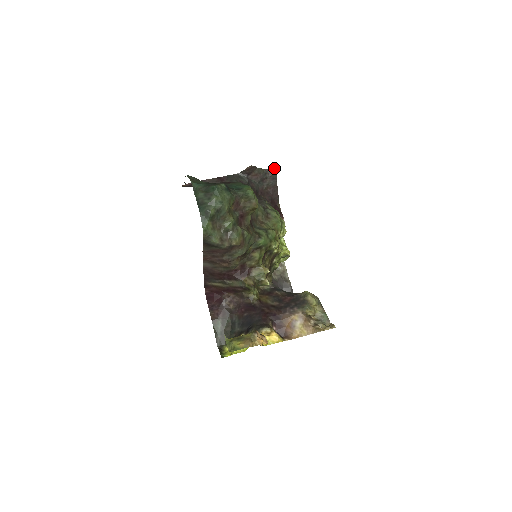
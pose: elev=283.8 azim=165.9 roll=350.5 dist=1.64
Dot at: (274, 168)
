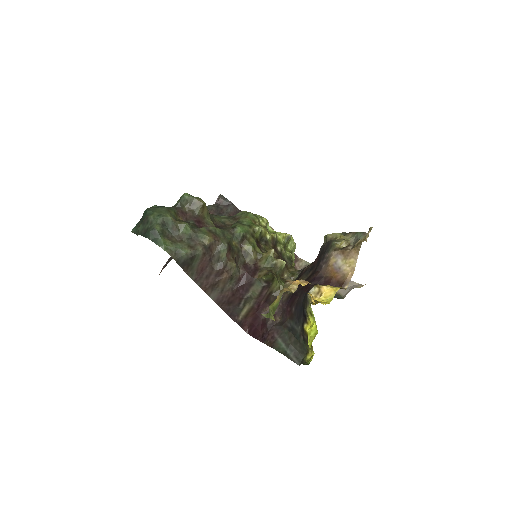
Dot at: (220, 196)
